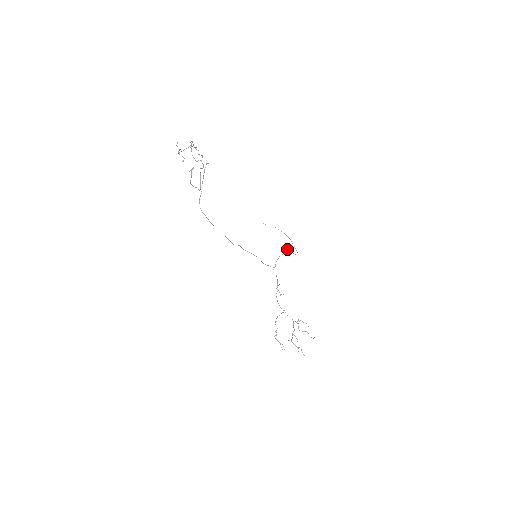
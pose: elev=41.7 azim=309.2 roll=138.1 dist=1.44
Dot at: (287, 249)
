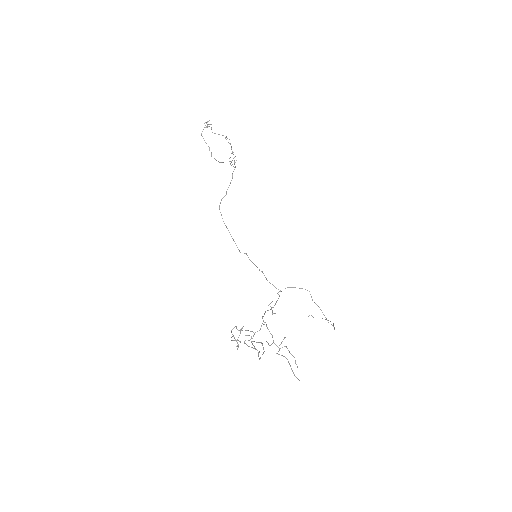
Dot at: (309, 291)
